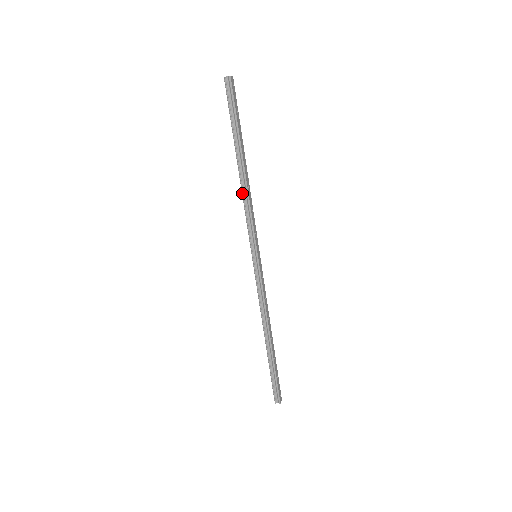
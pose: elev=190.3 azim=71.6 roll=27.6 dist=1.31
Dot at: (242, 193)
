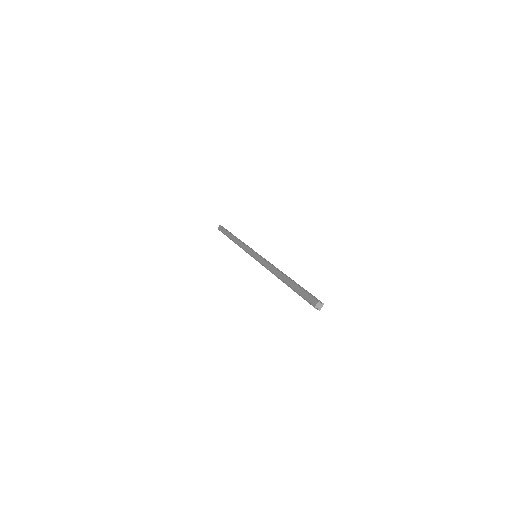
Dot at: (240, 240)
